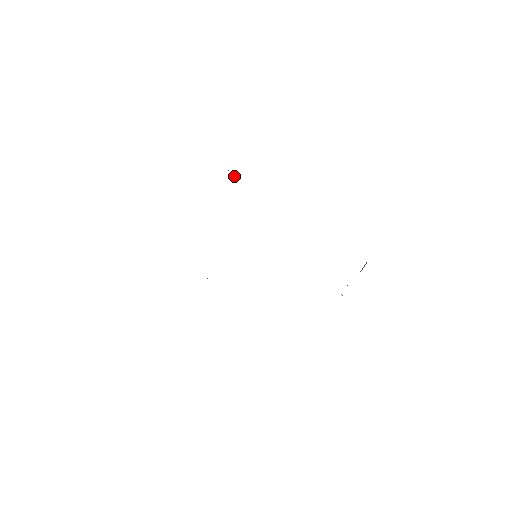
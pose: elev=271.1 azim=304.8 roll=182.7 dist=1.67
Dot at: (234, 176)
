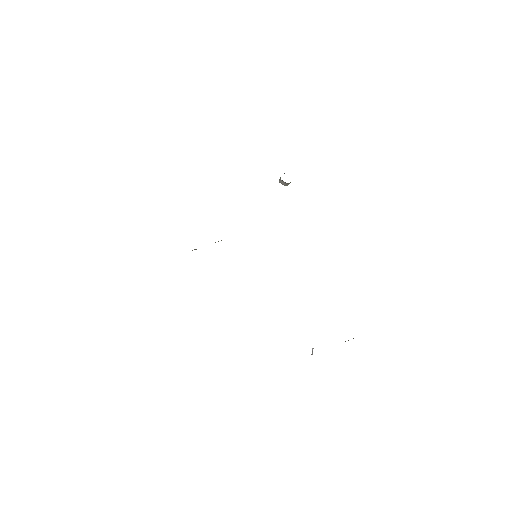
Dot at: (284, 182)
